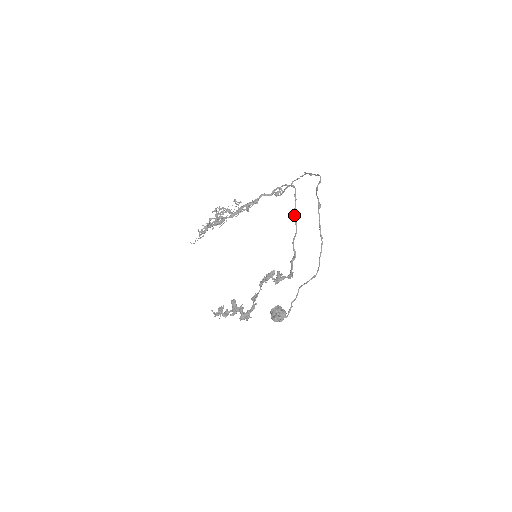
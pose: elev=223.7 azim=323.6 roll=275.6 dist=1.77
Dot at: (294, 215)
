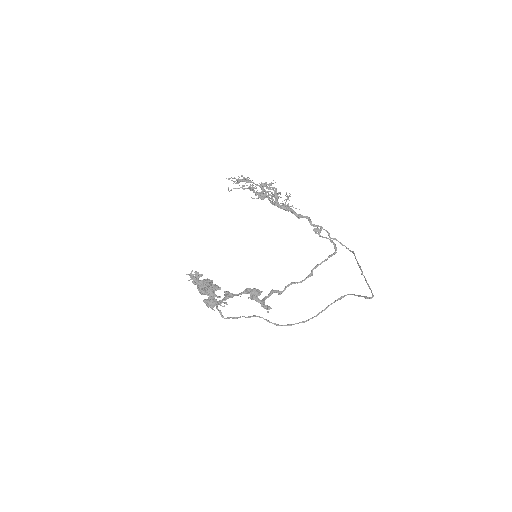
Dot at: occluded
